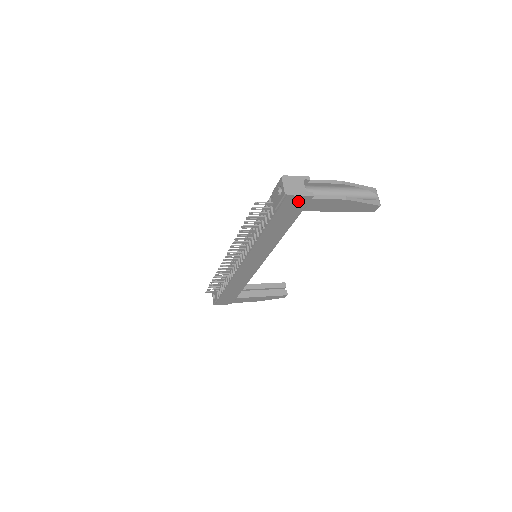
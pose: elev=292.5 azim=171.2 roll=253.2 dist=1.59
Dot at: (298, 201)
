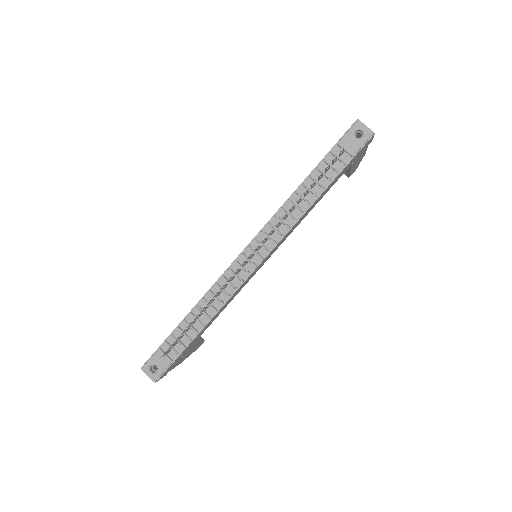
Dot at: (366, 146)
